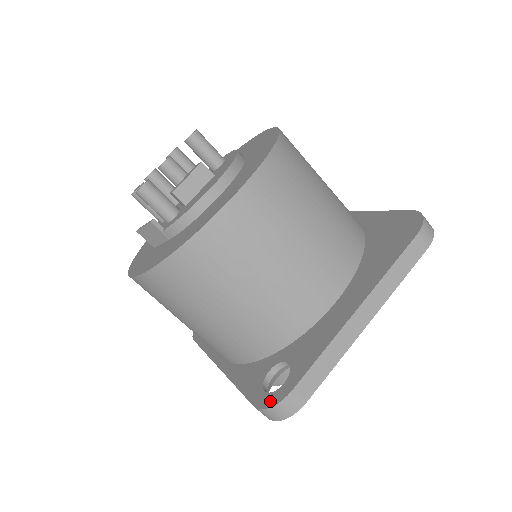
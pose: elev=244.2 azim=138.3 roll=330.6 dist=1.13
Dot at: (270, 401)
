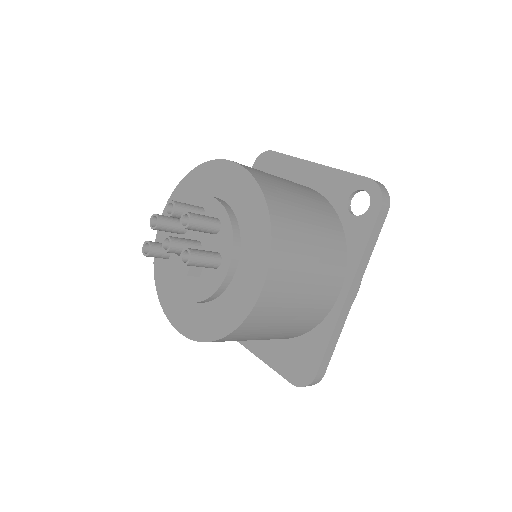
Dot at: occluded
